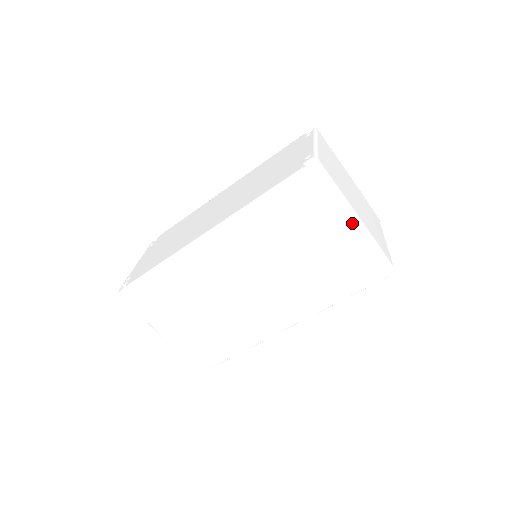
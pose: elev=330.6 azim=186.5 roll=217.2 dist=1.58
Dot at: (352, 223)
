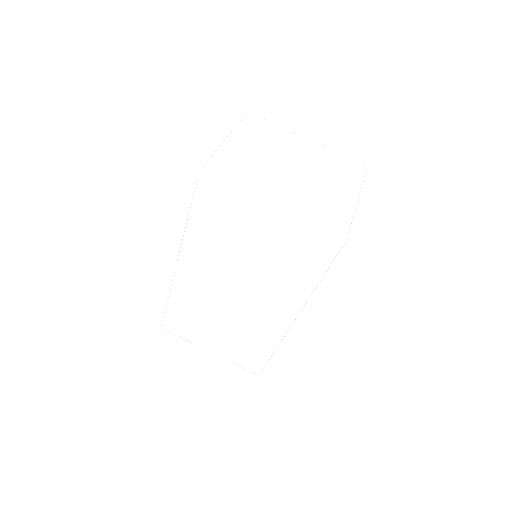
Dot at: (270, 210)
